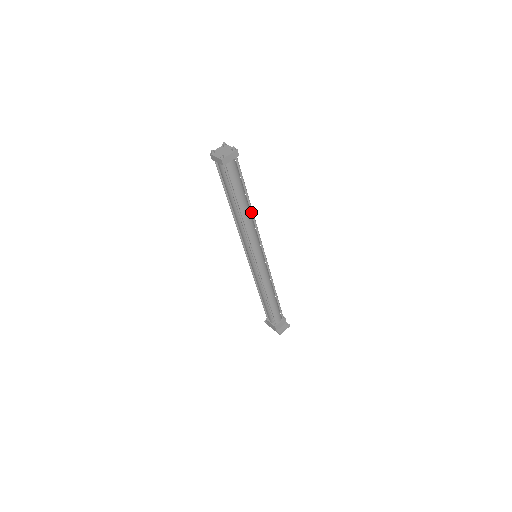
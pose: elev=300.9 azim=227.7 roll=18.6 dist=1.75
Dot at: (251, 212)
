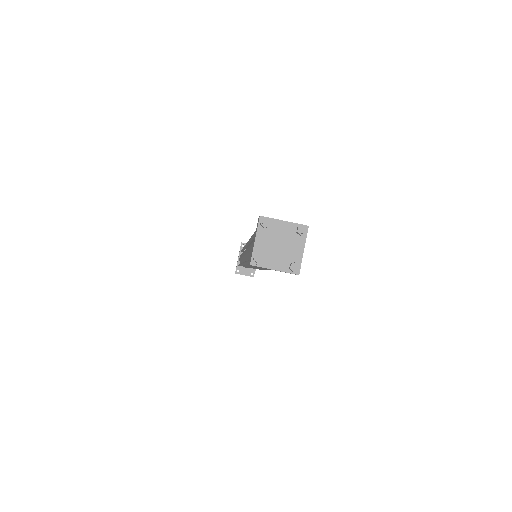
Dot at: occluded
